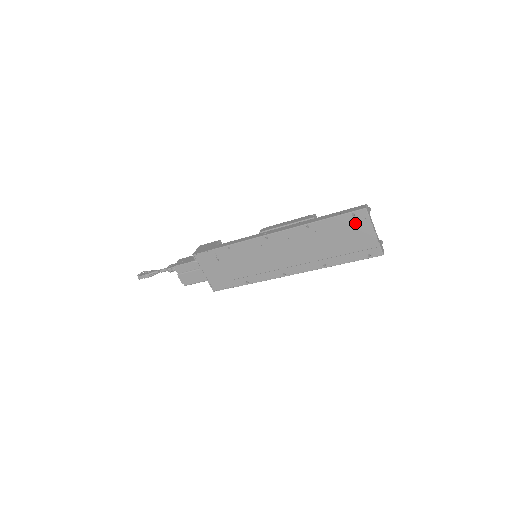
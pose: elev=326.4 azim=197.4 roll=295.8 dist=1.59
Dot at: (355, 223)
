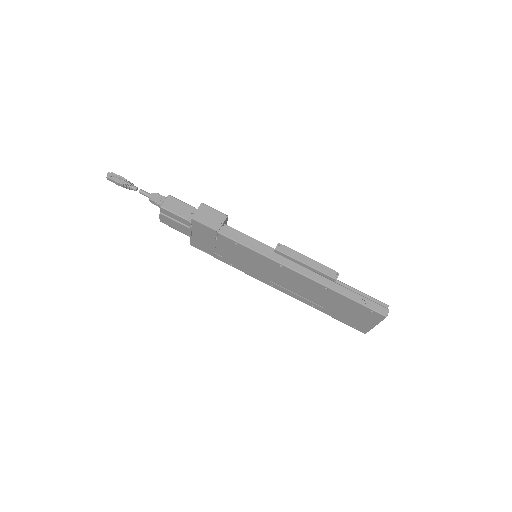
Dot at: (367, 314)
